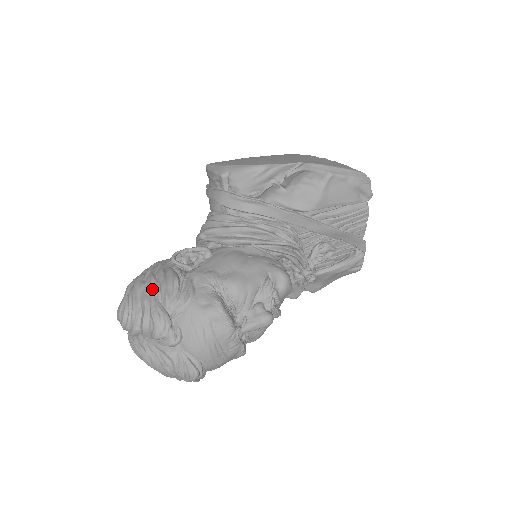
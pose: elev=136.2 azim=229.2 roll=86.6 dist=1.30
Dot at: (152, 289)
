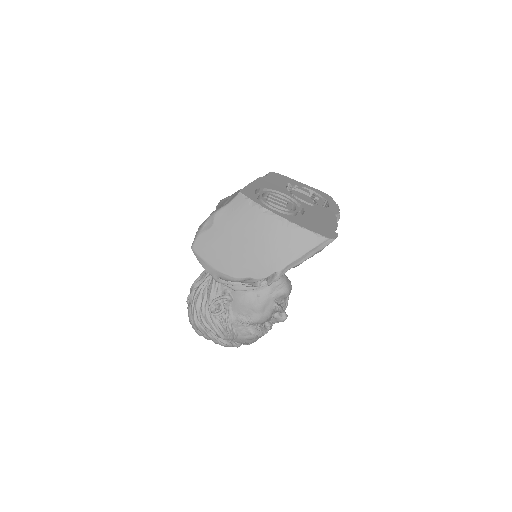
Dot at: (210, 332)
